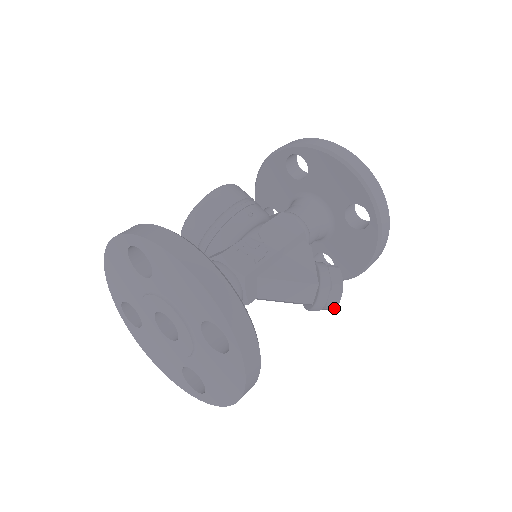
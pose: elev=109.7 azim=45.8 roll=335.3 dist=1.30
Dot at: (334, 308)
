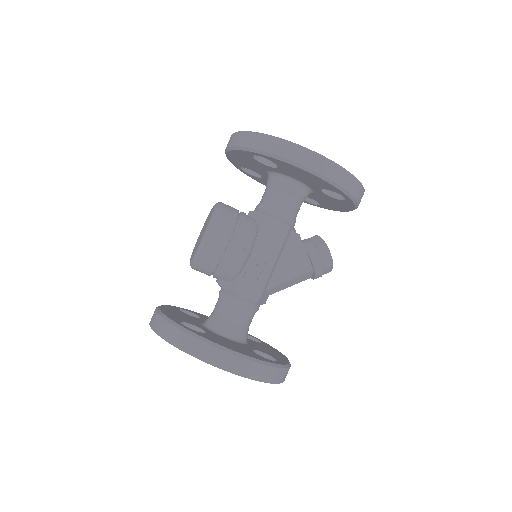
Dot at: occluded
